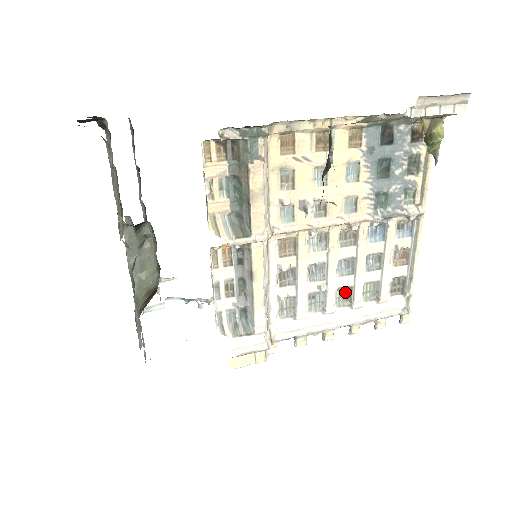
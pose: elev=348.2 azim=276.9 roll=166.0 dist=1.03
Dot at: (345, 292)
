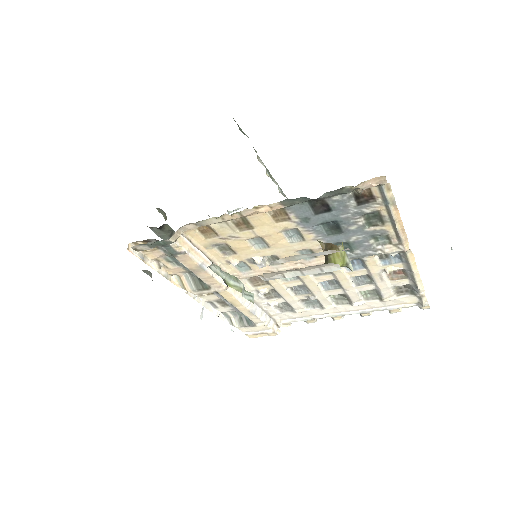
Dot at: (341, 295)
